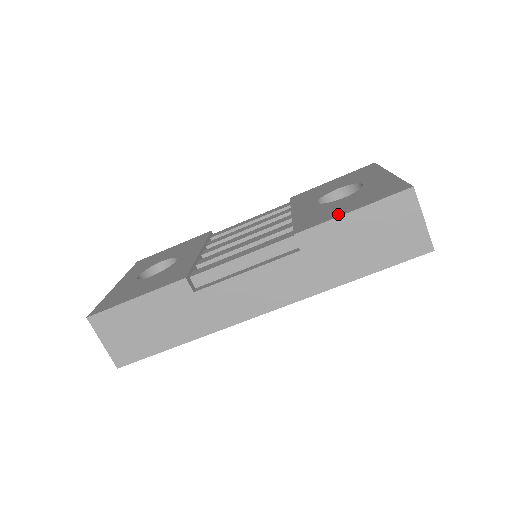
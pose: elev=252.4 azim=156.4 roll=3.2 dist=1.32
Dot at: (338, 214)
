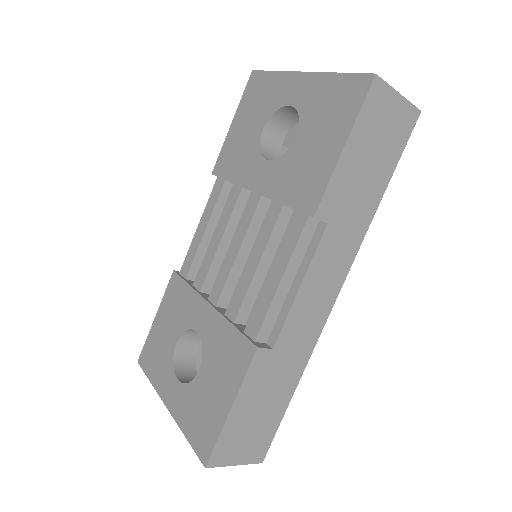
Dot at: (331, 161)
